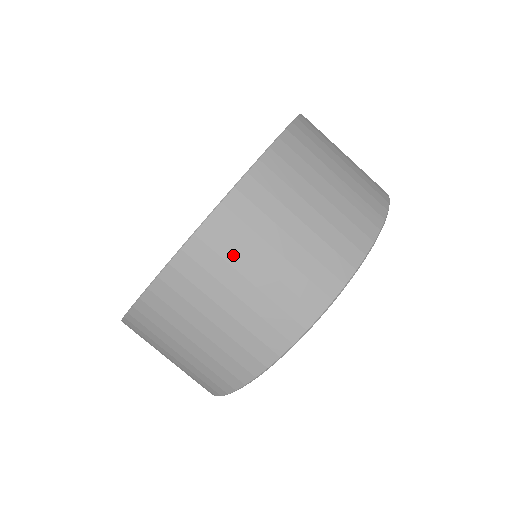
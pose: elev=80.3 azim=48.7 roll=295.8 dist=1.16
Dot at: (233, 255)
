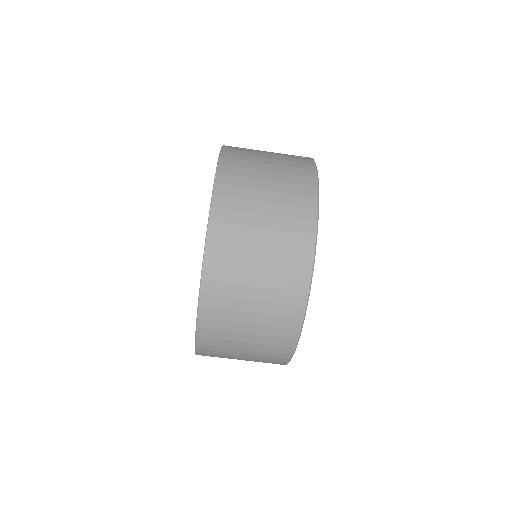
Dot at: (226, 327)
